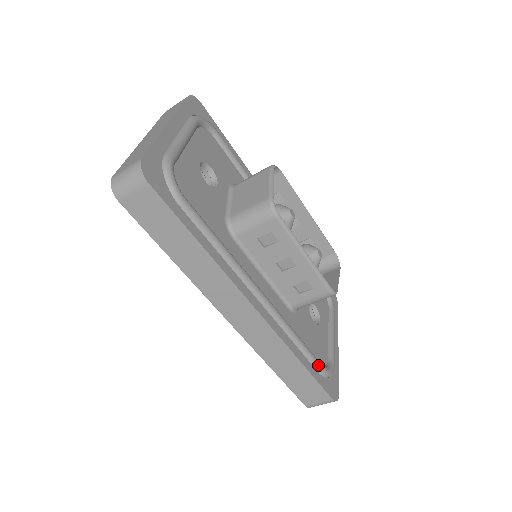
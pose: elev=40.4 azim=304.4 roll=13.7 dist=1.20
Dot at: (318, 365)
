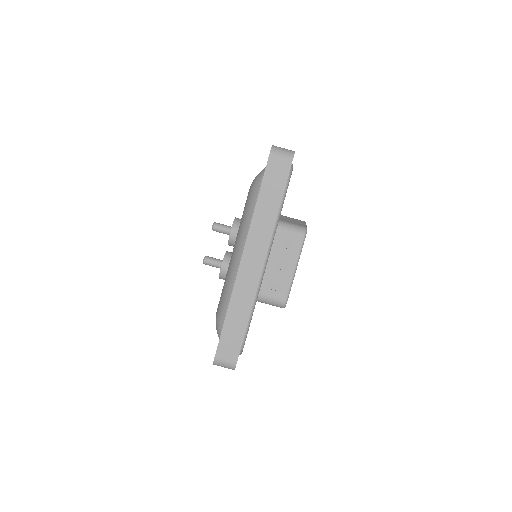
Dot at: (246, 336)
